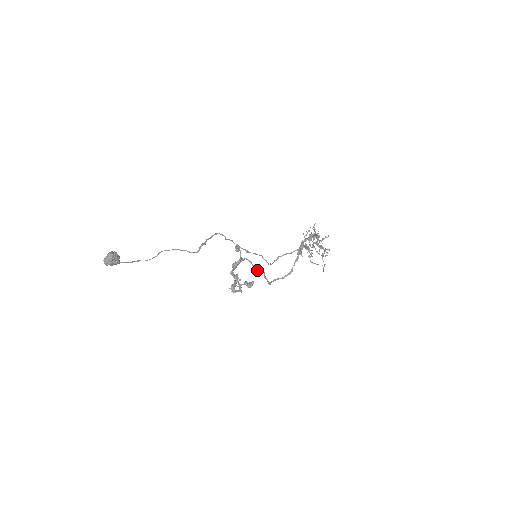
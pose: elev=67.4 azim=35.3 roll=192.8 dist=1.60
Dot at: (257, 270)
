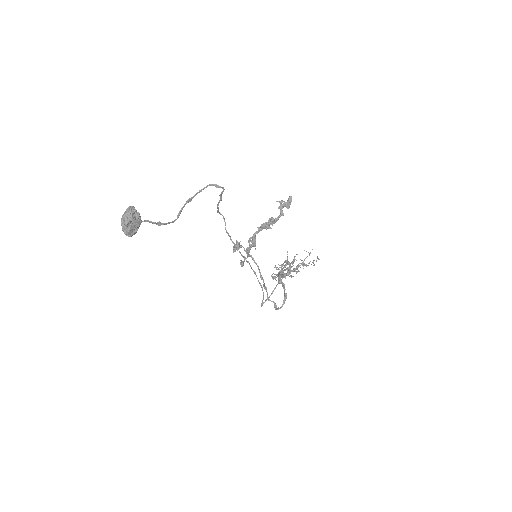
Dot at: (262, 277)
